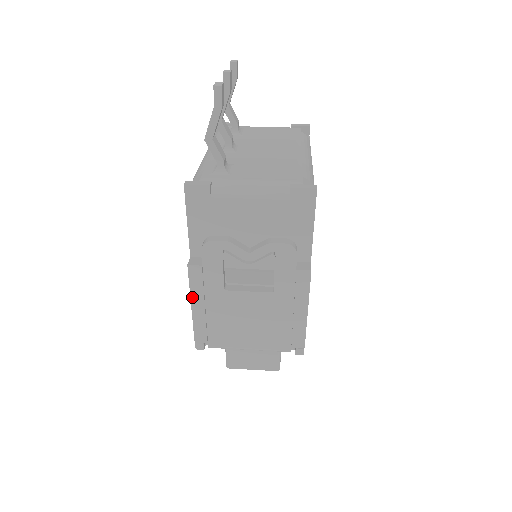
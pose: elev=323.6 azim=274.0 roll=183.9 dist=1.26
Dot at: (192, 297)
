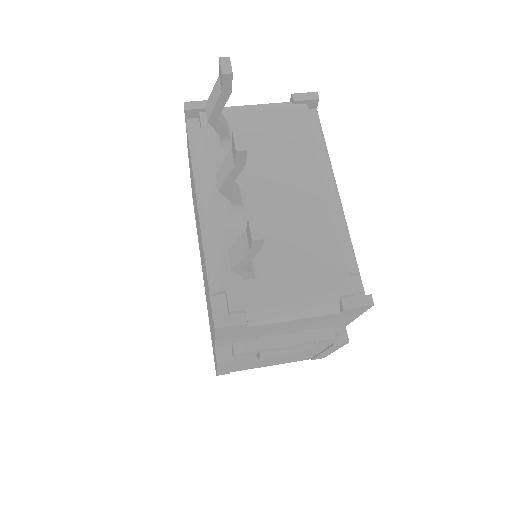
Dot at: (218, 368)
